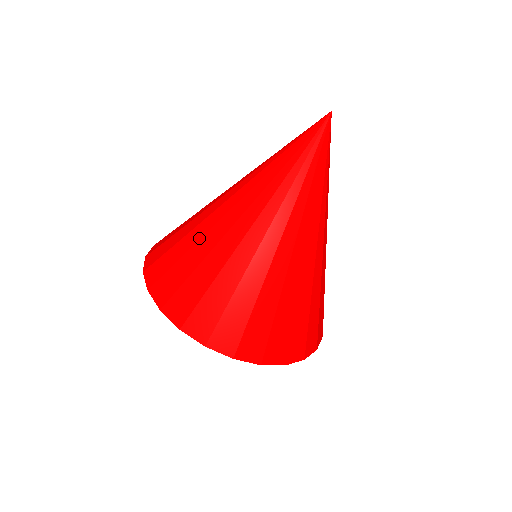
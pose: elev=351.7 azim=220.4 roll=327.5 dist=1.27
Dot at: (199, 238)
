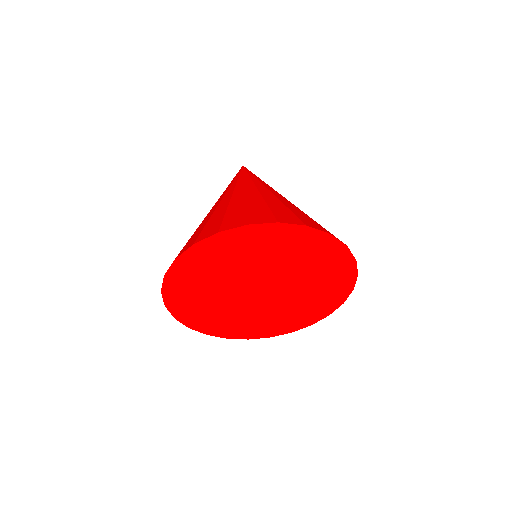
Dot at: occluded
